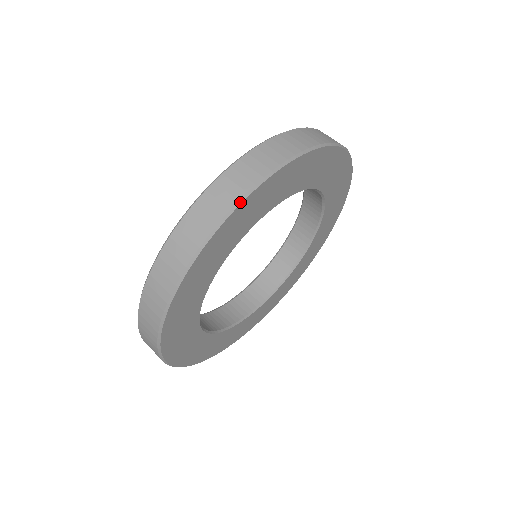
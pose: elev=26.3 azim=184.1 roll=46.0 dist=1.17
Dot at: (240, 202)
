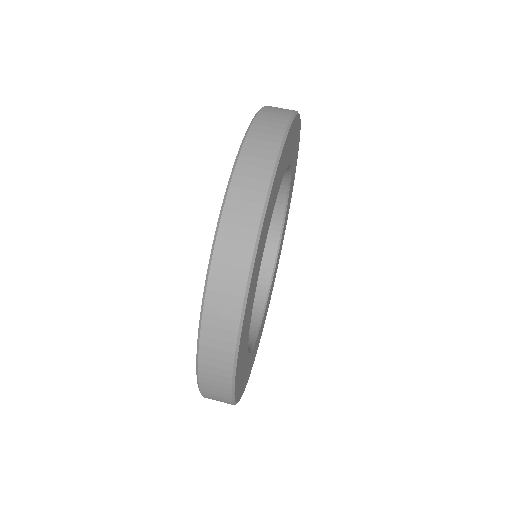
Dot at: (295, 114)
